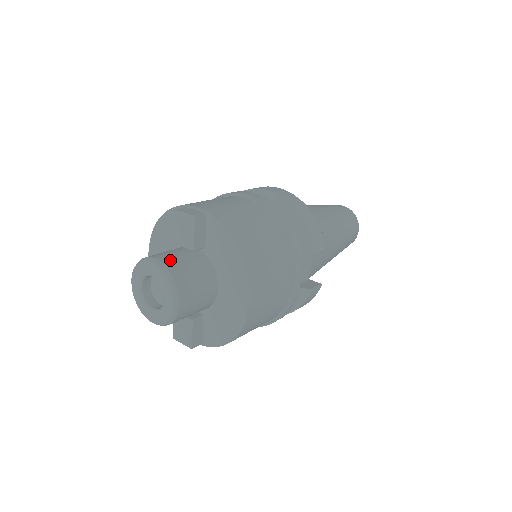
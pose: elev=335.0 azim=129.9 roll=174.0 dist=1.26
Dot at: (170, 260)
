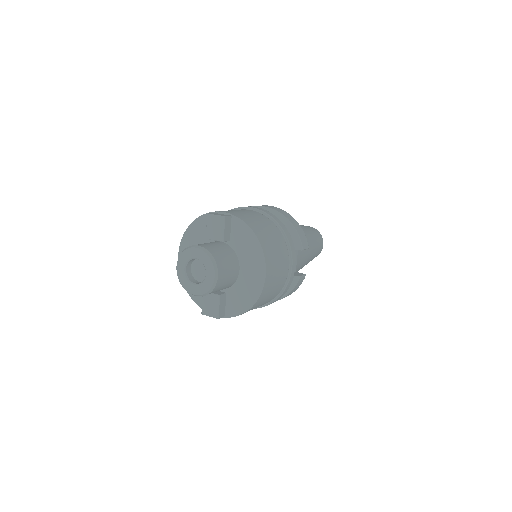
Dot at: (209, 247)
